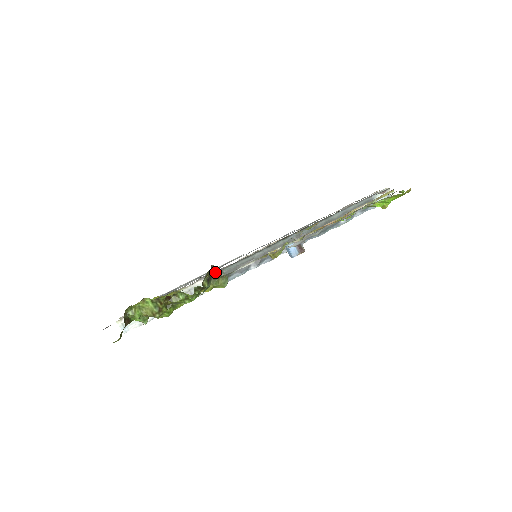
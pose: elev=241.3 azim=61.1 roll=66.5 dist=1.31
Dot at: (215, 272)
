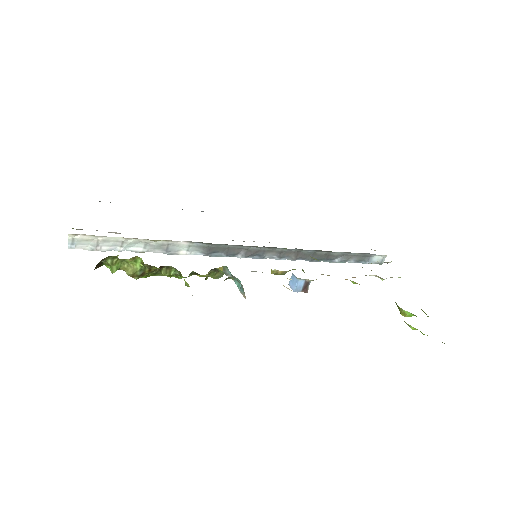
Dot at: (224, 270)
